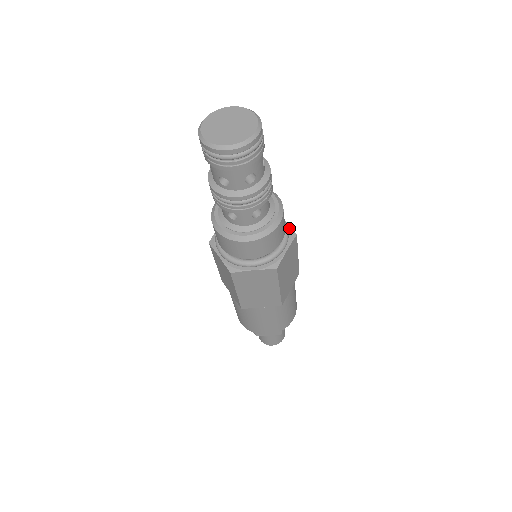
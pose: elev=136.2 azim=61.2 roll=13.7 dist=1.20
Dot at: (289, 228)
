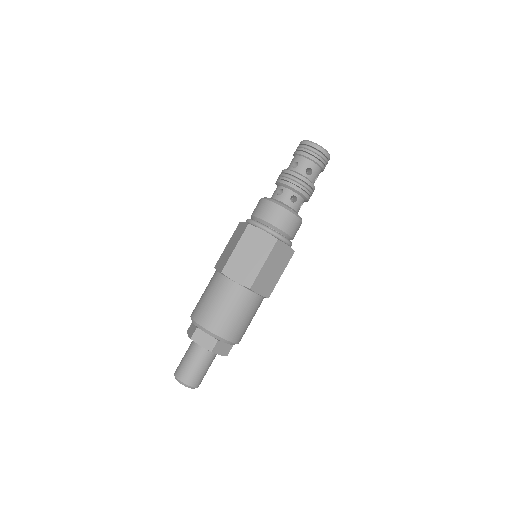
Dot at: occluded
